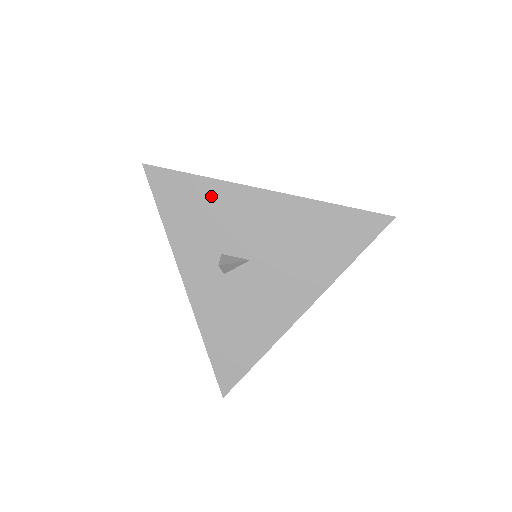
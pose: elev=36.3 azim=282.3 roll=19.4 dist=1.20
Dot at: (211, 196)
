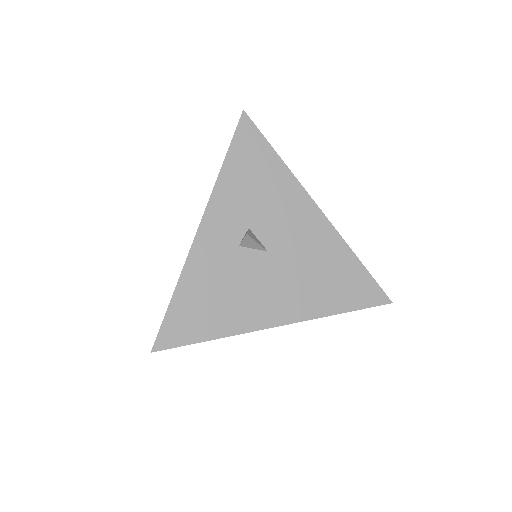
Dot at: (276, 179)
